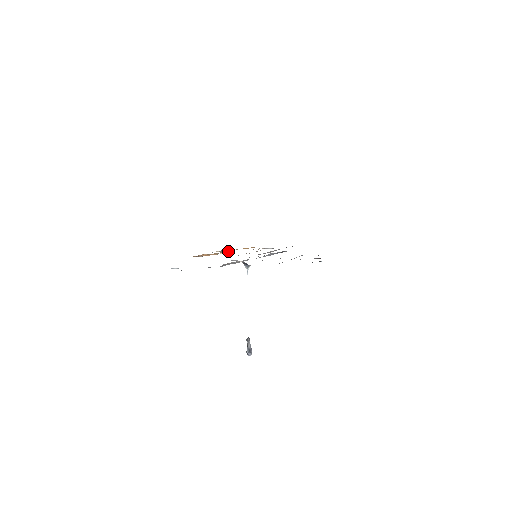
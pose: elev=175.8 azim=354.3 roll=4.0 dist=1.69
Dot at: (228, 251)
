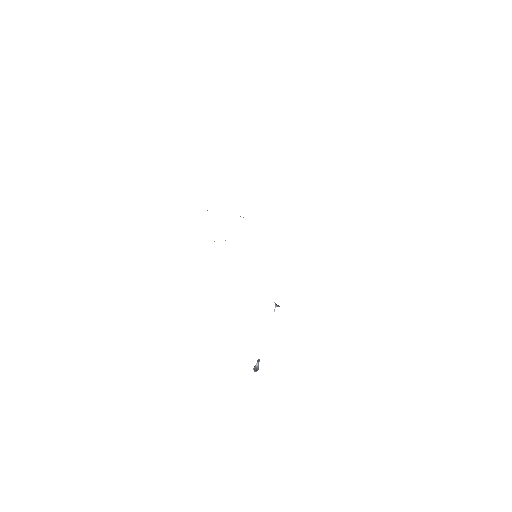
Dot at: occluded
